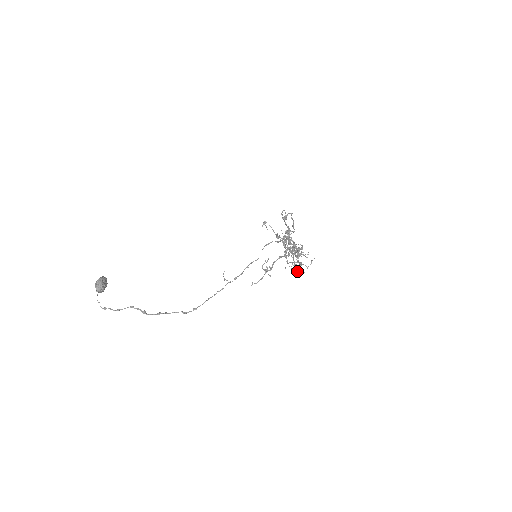
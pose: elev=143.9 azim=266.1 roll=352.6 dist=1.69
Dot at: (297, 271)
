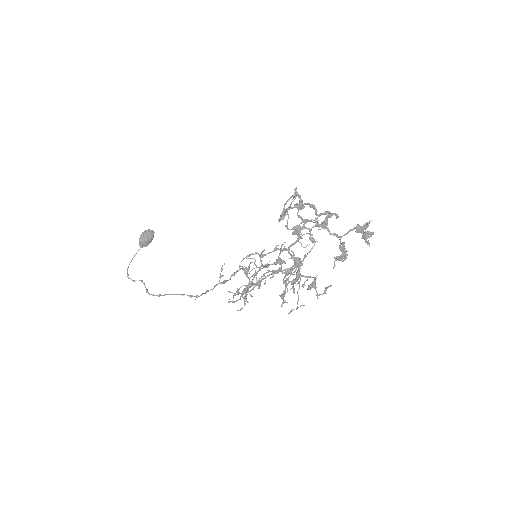
Dot at: (298, 298)
